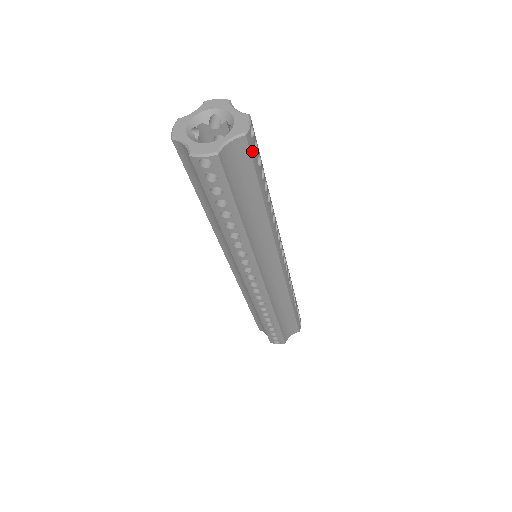
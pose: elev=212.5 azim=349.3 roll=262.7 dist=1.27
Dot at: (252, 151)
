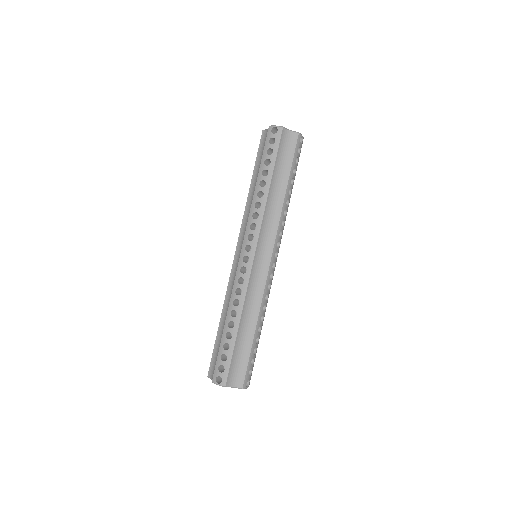
Dot at: (297, 146)
